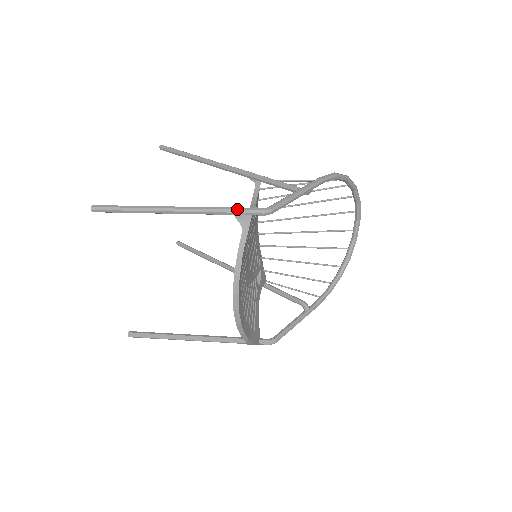
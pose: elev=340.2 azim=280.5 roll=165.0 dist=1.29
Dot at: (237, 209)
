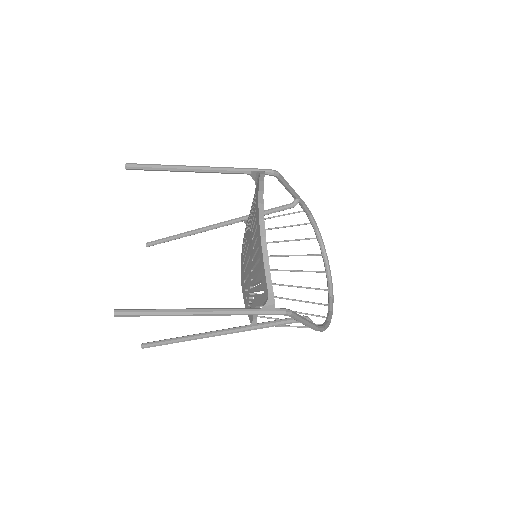
Dot at: (253, 168)
